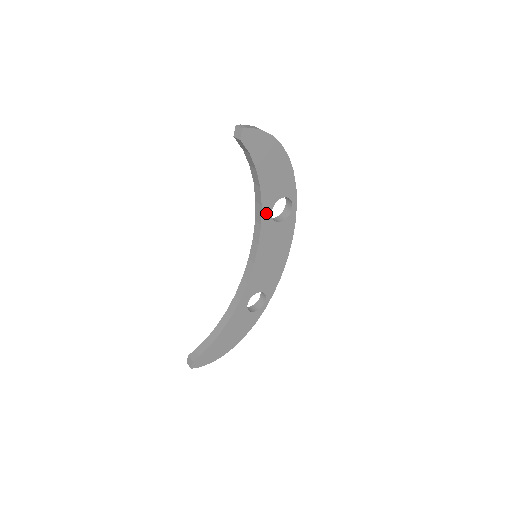
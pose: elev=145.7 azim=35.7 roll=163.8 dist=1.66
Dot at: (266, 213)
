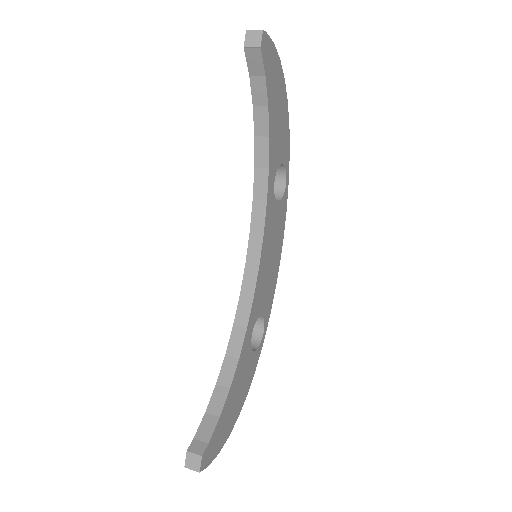
Dot at: (270, 183)
